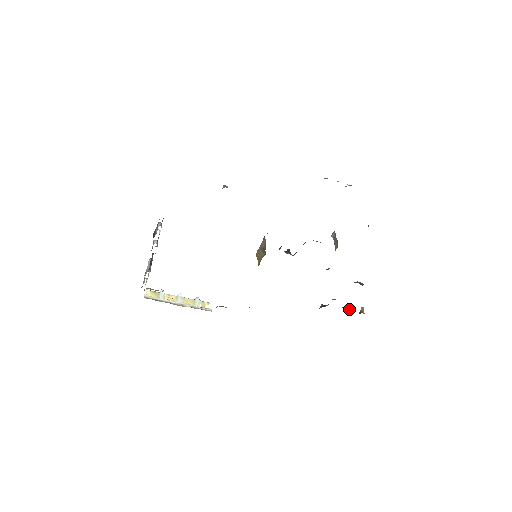
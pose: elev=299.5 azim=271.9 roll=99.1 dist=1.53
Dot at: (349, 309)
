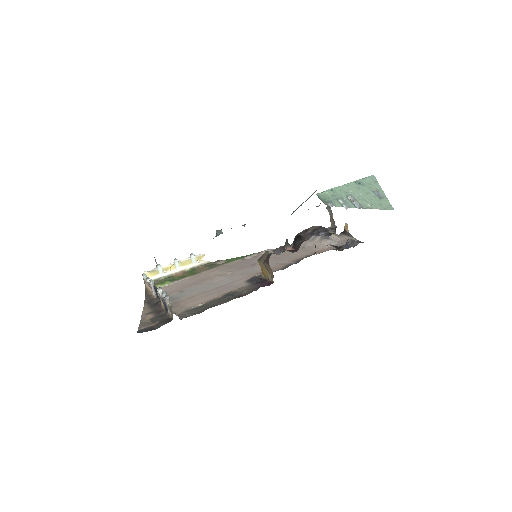
Dot at: (335, 229)
